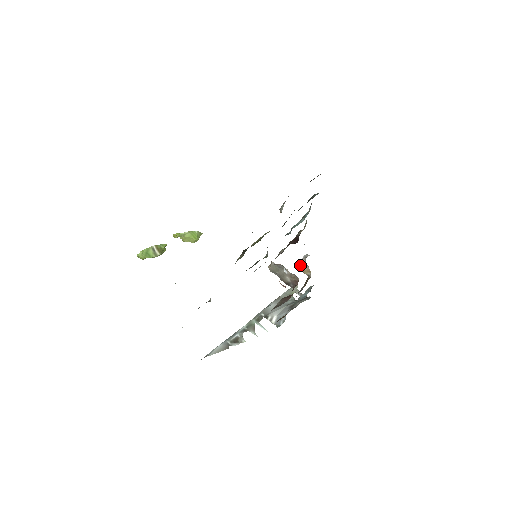
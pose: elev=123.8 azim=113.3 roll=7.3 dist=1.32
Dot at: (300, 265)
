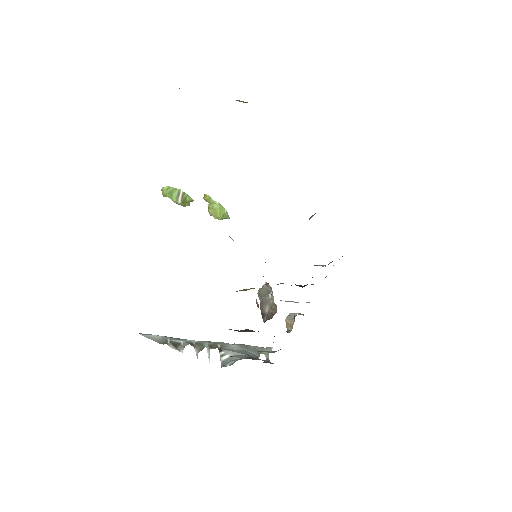
Dot at: (289, 316)
